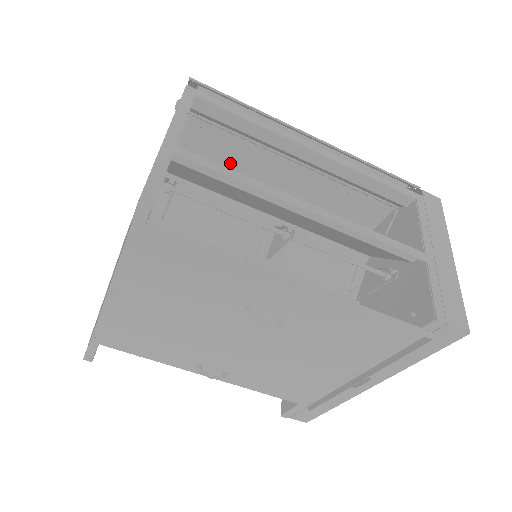
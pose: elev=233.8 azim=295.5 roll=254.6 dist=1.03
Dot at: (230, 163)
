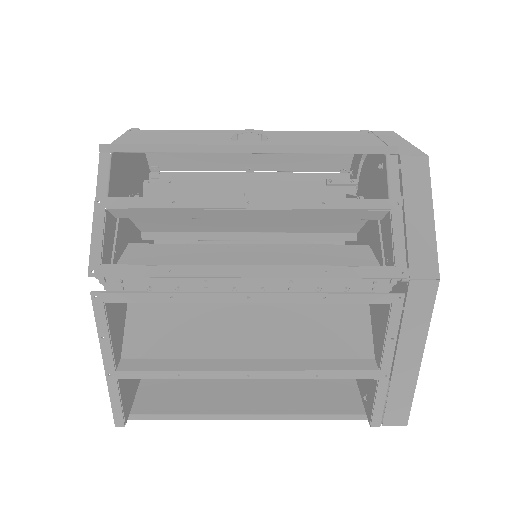
Dot at: (183, 255)
